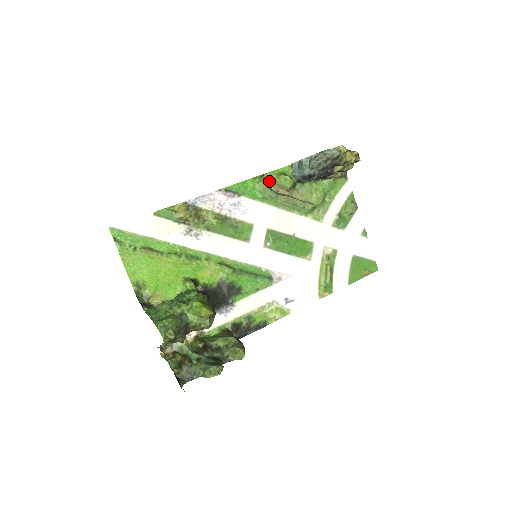
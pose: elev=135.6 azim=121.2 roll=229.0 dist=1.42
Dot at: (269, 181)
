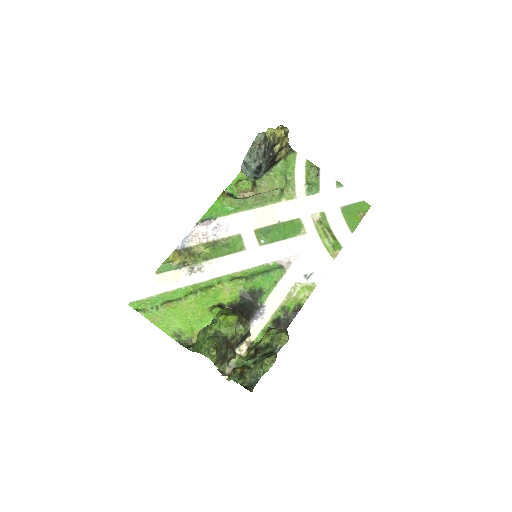
Dot at: (232, 193)
